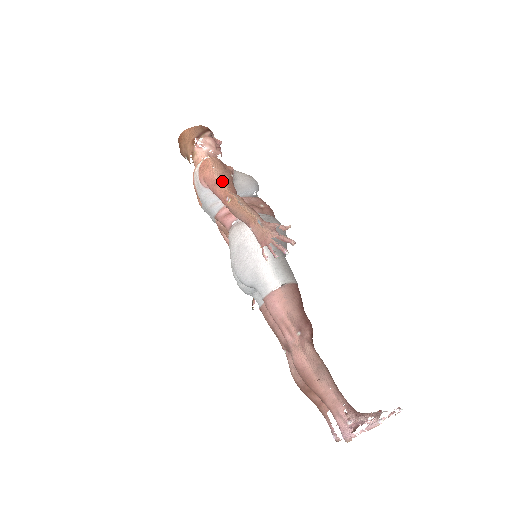
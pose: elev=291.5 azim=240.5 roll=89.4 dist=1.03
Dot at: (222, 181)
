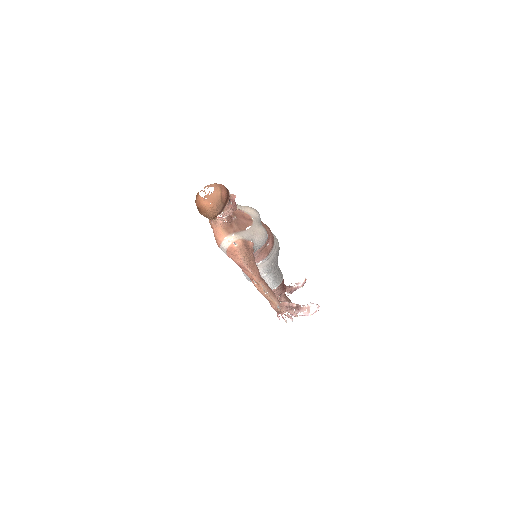
Dot at: (250, 269)
